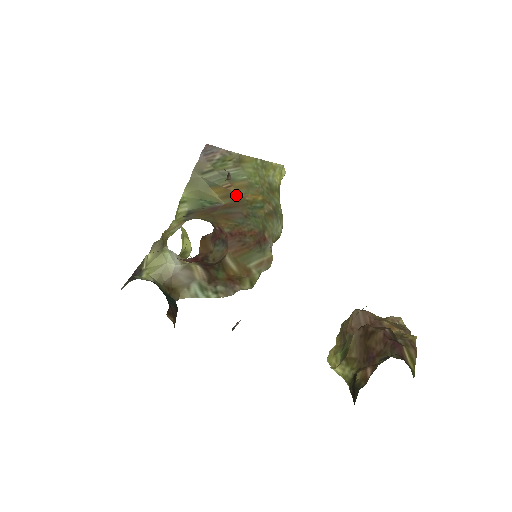
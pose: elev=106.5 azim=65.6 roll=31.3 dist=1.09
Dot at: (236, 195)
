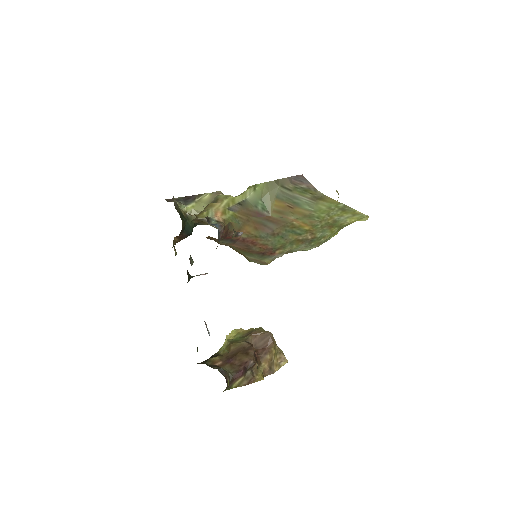
Dot at: (289, 215)
